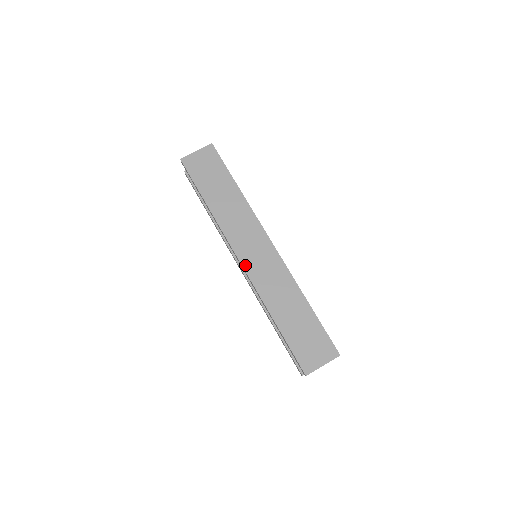
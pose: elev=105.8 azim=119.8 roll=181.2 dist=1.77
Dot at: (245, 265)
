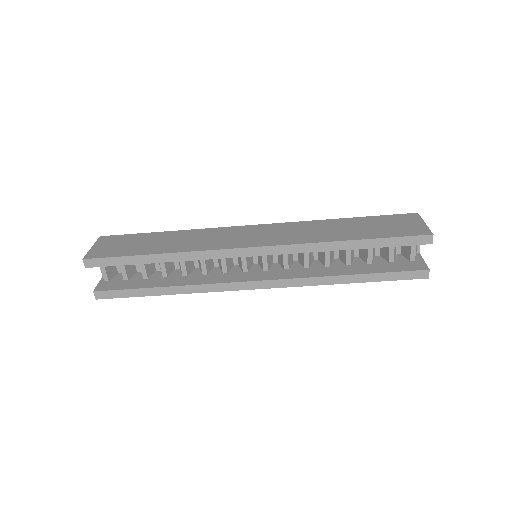
Dot at: (262, 244)
